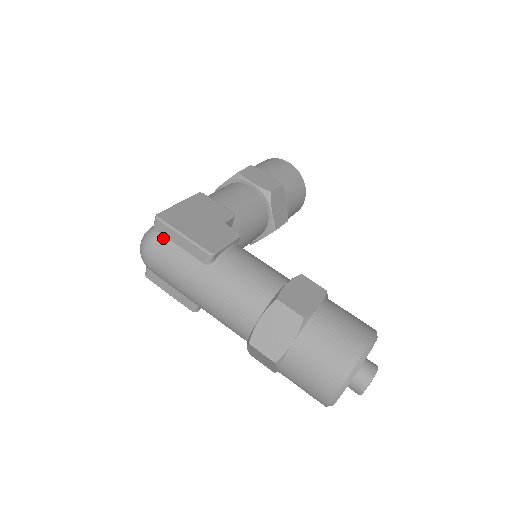
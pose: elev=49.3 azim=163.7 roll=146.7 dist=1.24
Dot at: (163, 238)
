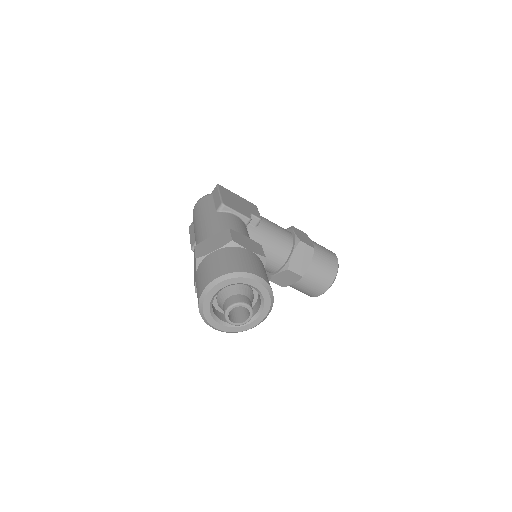
Dot at: (211, 196)
